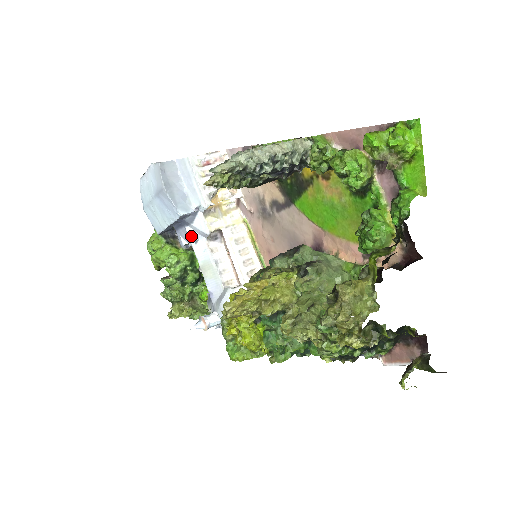
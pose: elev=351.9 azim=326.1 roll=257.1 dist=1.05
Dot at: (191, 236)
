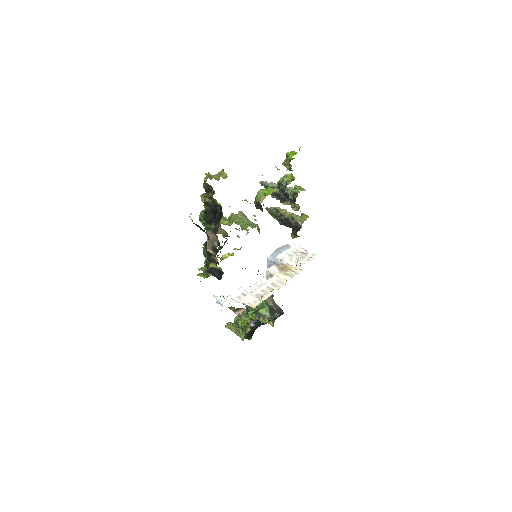
Dot at: occluded
